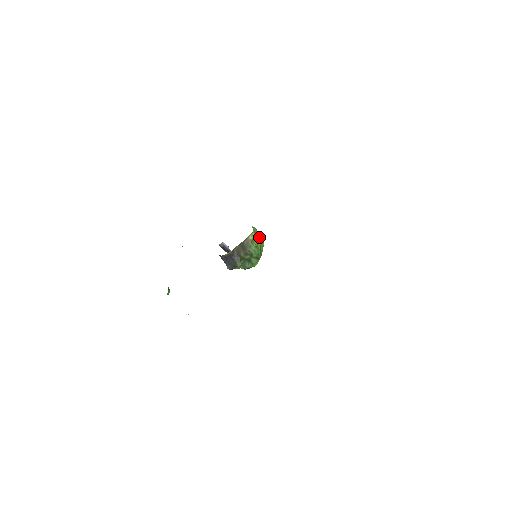
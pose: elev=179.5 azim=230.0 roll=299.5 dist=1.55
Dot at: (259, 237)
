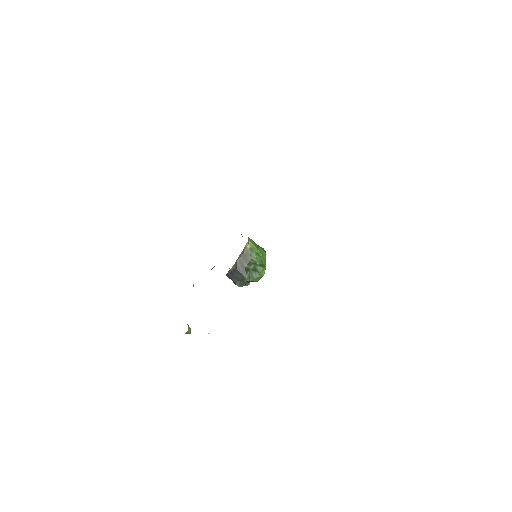
Dot at: (258, 246)
